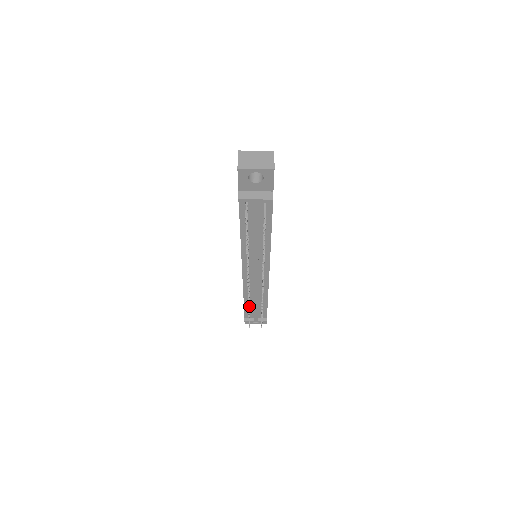
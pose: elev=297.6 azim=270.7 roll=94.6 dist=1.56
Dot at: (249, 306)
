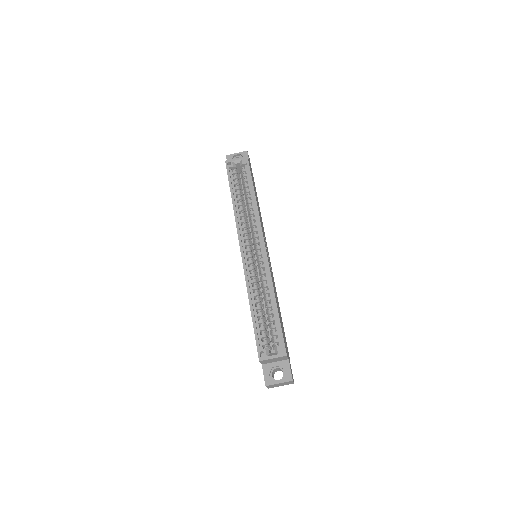
Dot at: occluded
